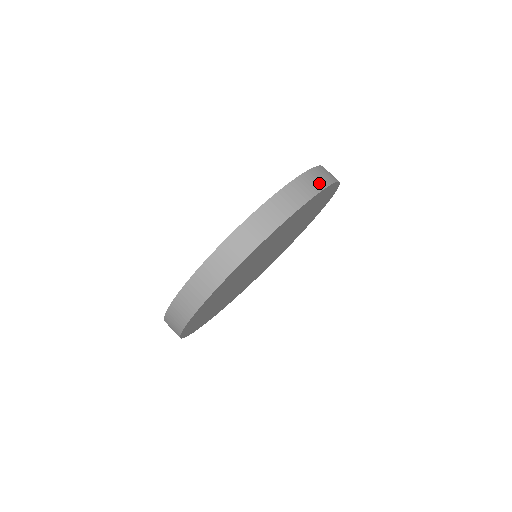
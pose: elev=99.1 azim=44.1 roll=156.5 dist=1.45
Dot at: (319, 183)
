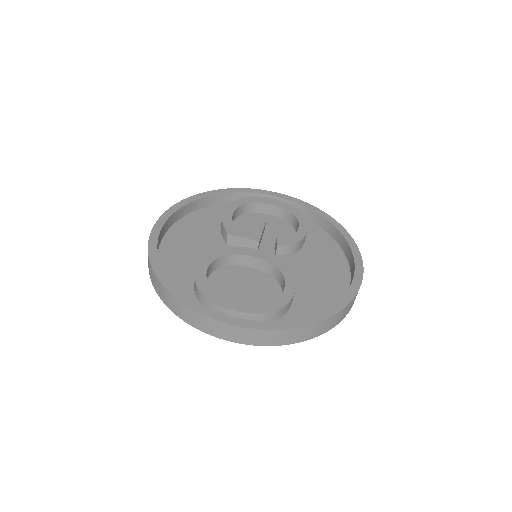
Dot at: occluded
